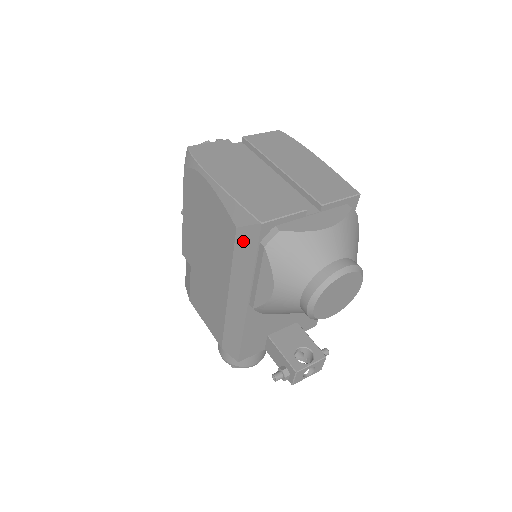
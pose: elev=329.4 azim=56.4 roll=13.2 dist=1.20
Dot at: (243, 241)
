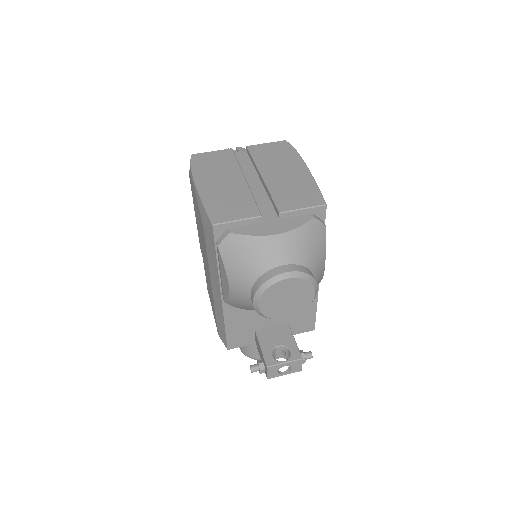
Dot at: (208, 240)
